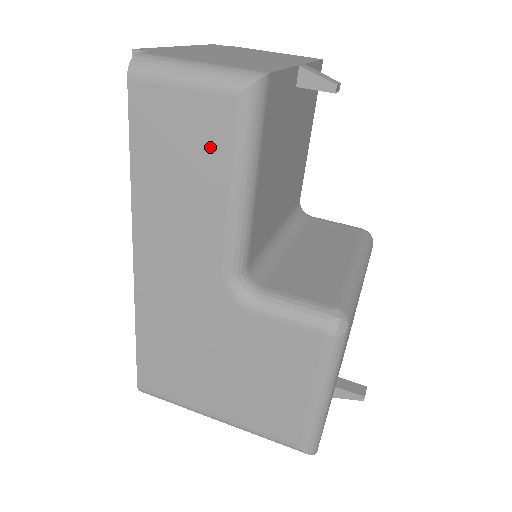
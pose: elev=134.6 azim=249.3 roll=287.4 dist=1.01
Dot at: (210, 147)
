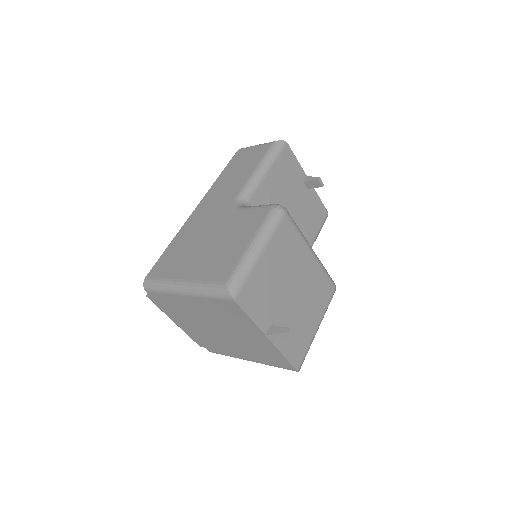
Dot at: (255, 158)
